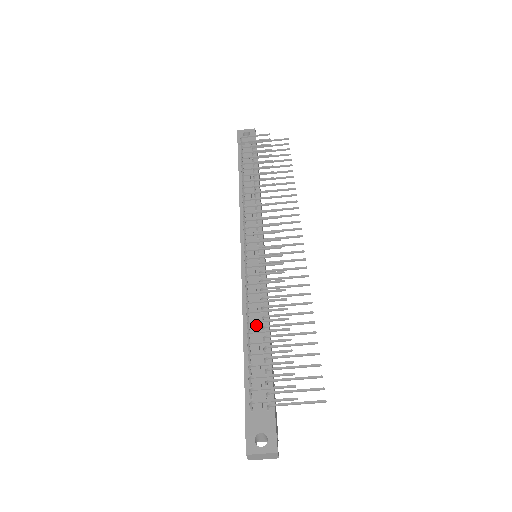
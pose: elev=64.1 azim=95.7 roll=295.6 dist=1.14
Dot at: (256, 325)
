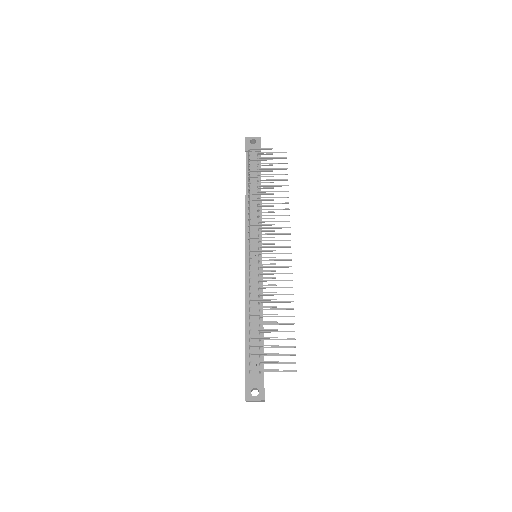
Dot at: occluded
